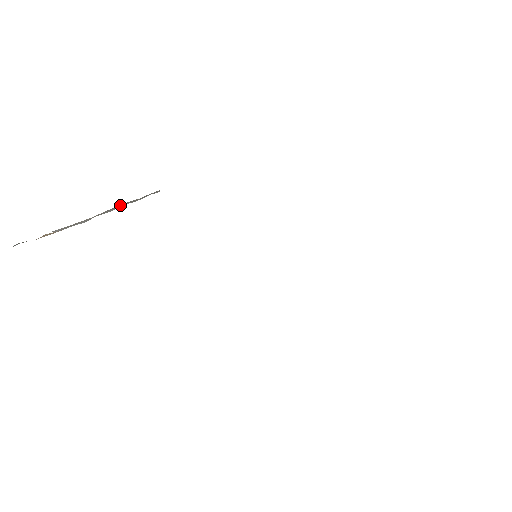
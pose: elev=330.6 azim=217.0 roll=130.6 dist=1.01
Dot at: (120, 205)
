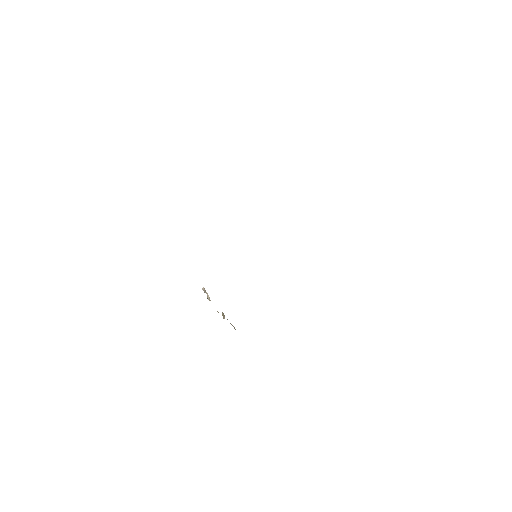
Dot at: occluded
